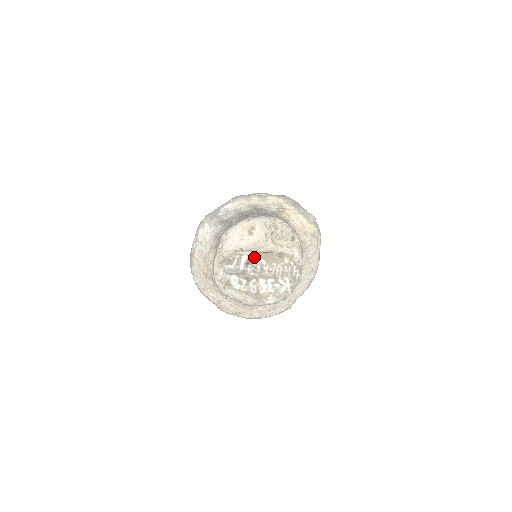
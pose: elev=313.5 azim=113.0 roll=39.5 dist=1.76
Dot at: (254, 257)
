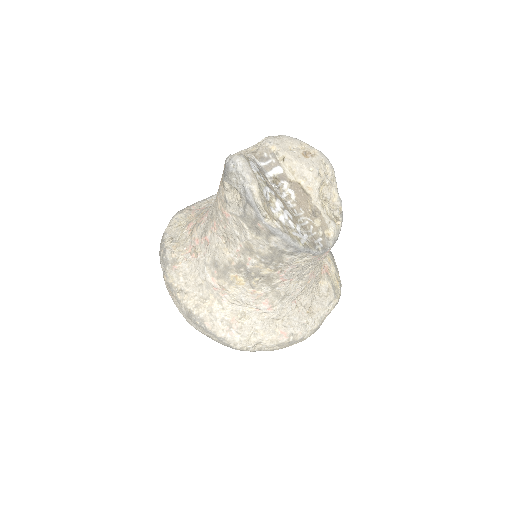
Dot at: (288, 181)
